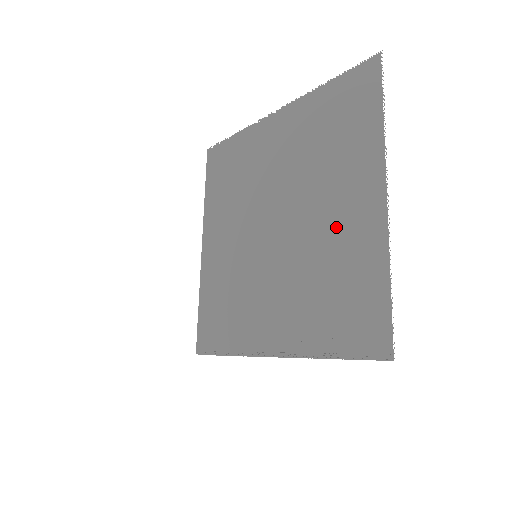
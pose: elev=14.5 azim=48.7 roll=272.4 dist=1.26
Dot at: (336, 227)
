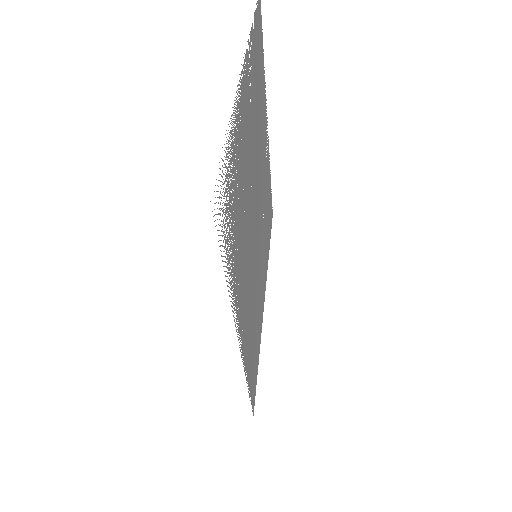
Dot at: occluded
